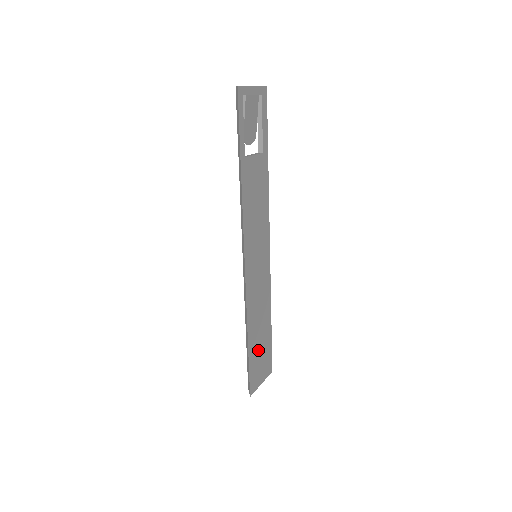
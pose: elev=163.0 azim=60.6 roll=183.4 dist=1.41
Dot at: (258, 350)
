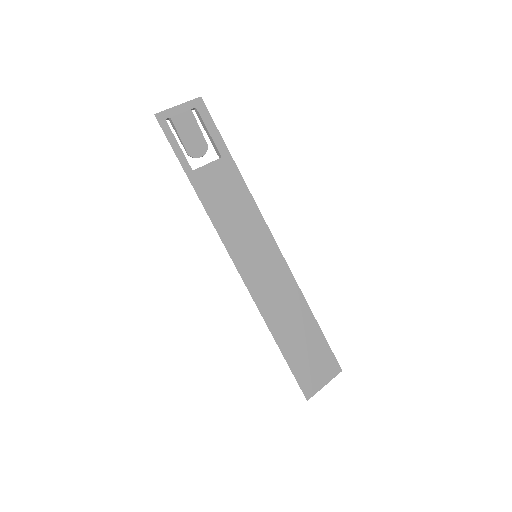
Dot at: (301, 350)
